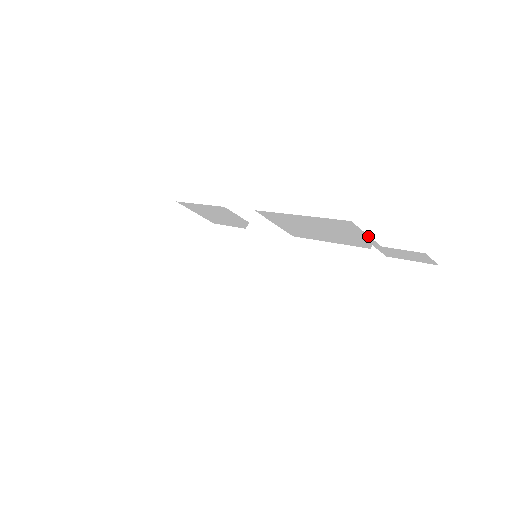
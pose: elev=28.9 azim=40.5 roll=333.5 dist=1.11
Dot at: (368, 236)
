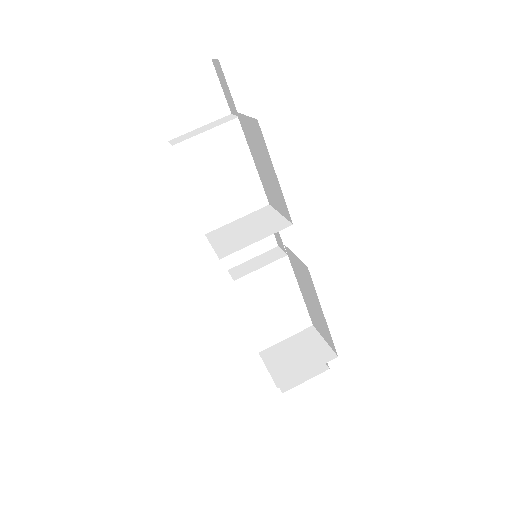
Dot at: (325, 340)
